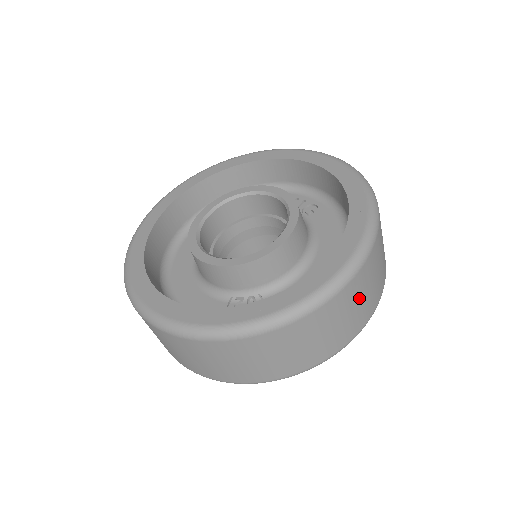
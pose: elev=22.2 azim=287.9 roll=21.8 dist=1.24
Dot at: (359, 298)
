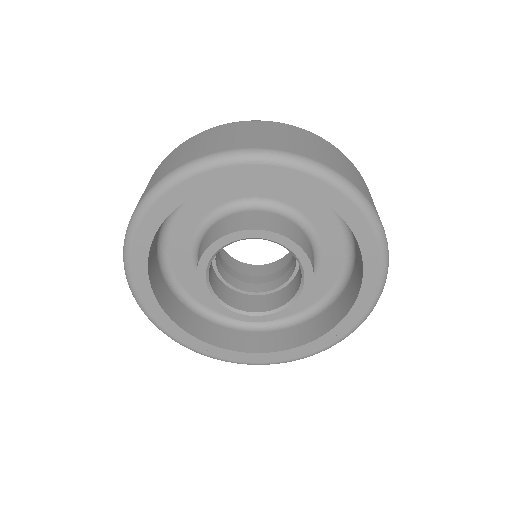
Dot at: (370, 195)
